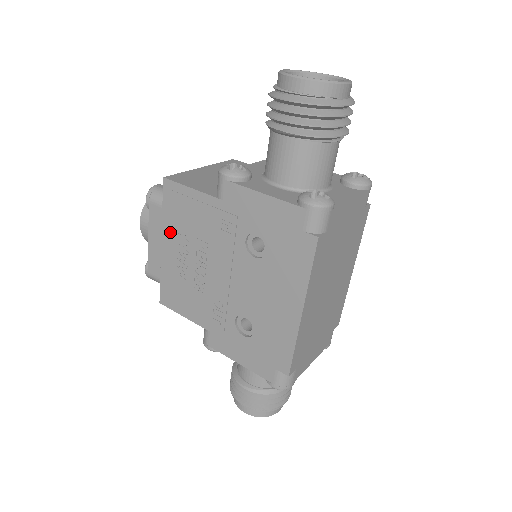
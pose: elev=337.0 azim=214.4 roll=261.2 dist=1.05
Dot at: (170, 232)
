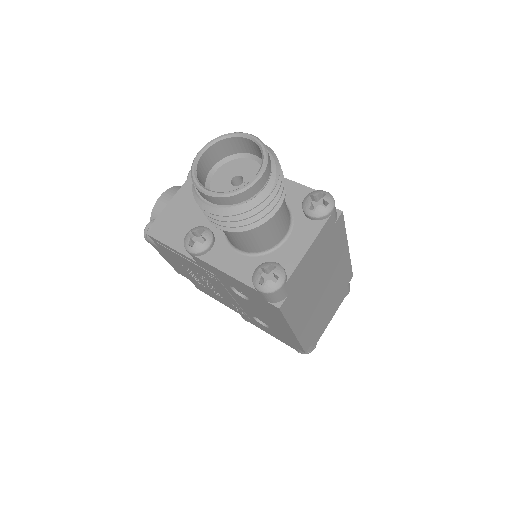
Dot at: (176, 262)
